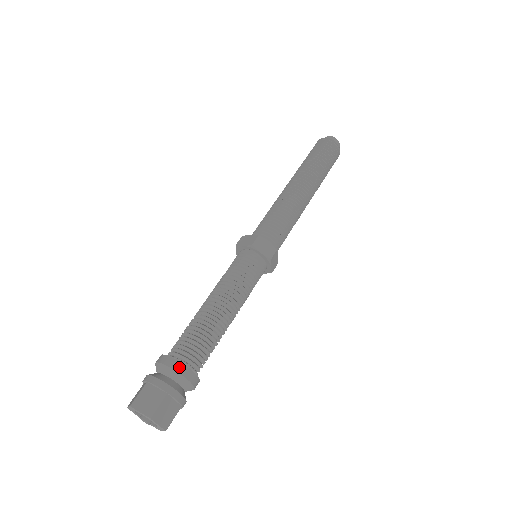
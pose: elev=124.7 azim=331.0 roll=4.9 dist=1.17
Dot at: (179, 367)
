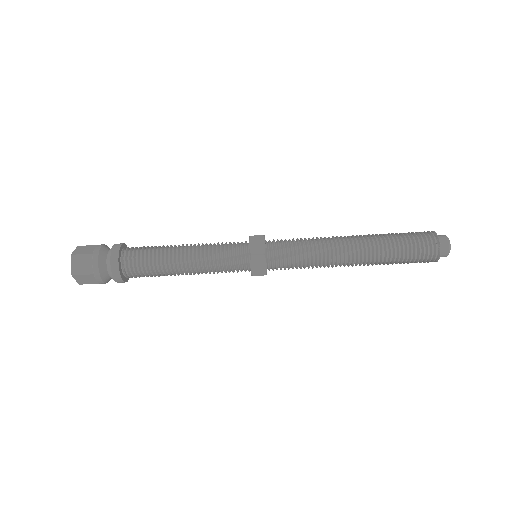
Dot at: occluded
